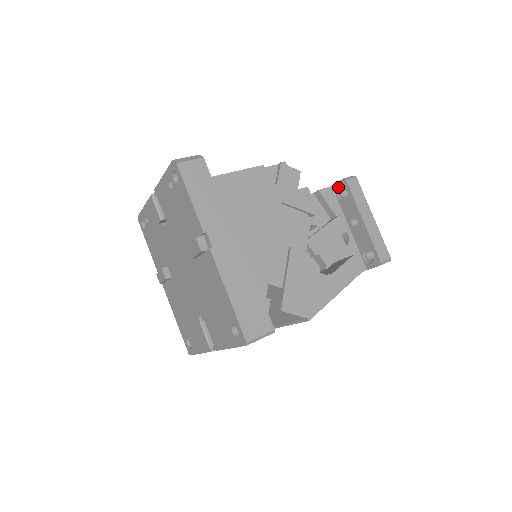
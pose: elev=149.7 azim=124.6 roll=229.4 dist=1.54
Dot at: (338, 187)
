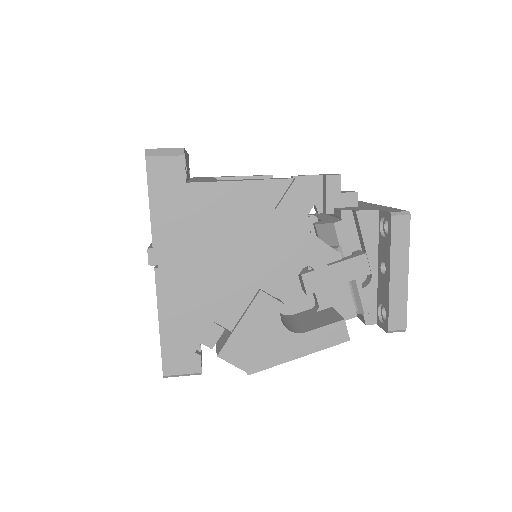
Dot at: (384, 216)
